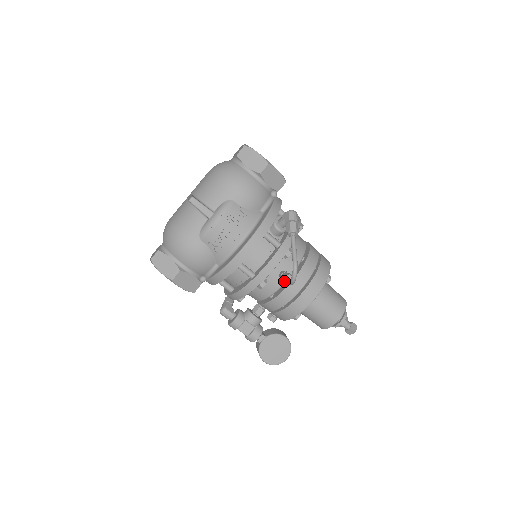
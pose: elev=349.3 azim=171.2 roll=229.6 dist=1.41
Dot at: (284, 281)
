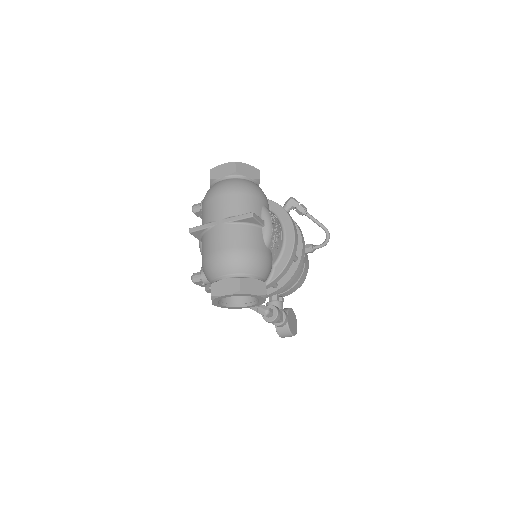
Dot at: (313, 250)
